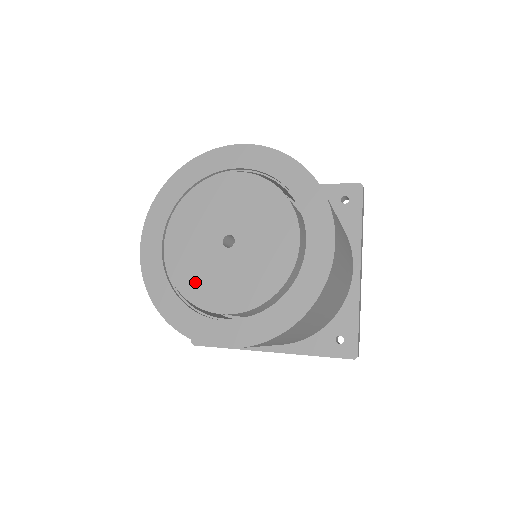
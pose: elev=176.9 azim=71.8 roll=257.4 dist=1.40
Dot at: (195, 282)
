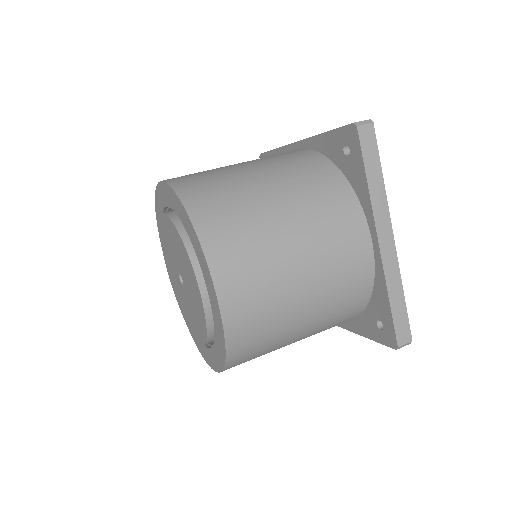
Dot at: (184, 311)
